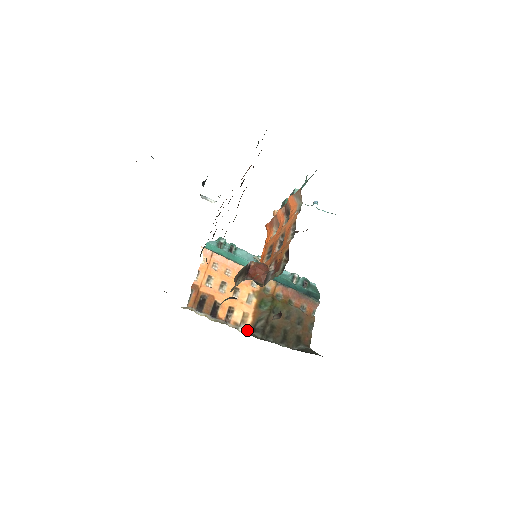
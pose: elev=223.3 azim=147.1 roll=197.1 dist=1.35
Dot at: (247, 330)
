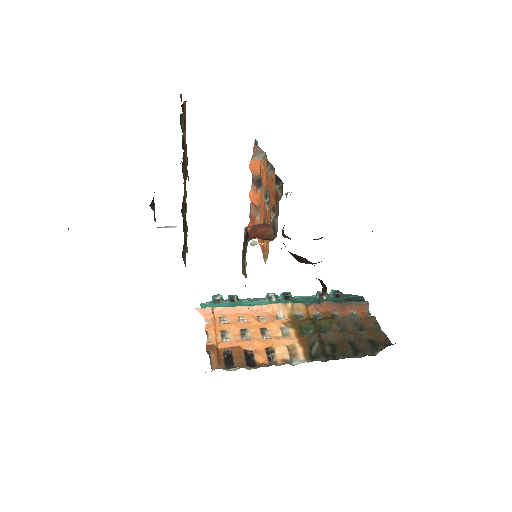
Dot at: (303, 360)
